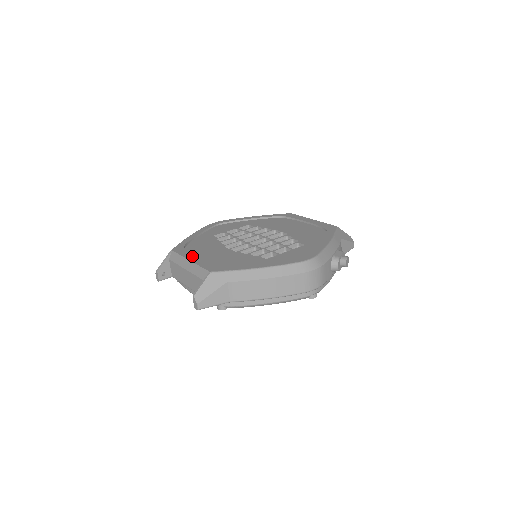
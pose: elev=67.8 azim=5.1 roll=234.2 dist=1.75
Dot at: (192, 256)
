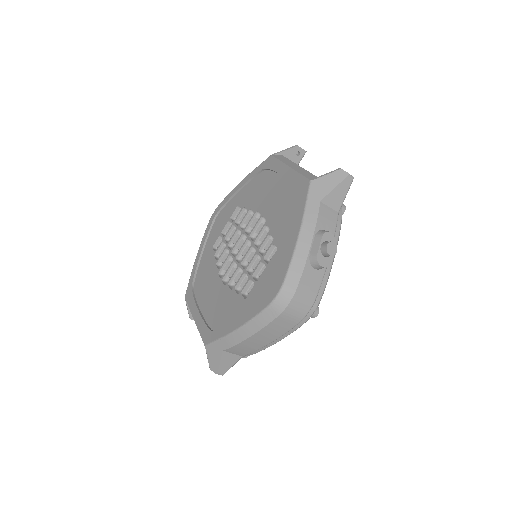
Dot at: (195, 310)
